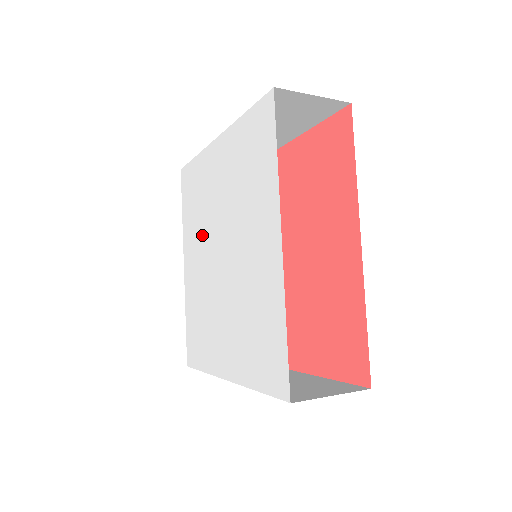
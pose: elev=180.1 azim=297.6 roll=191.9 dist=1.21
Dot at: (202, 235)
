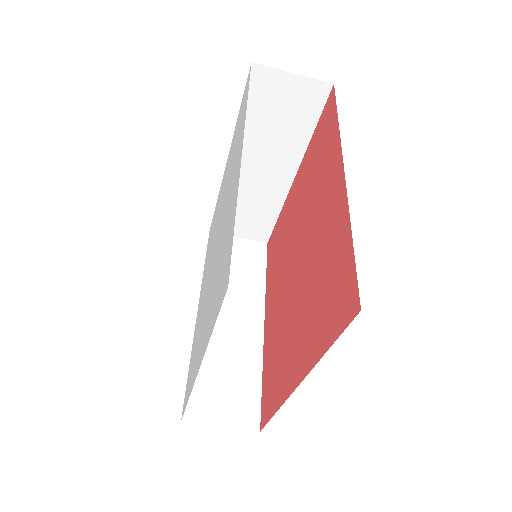
Dot at: (209, 257)
